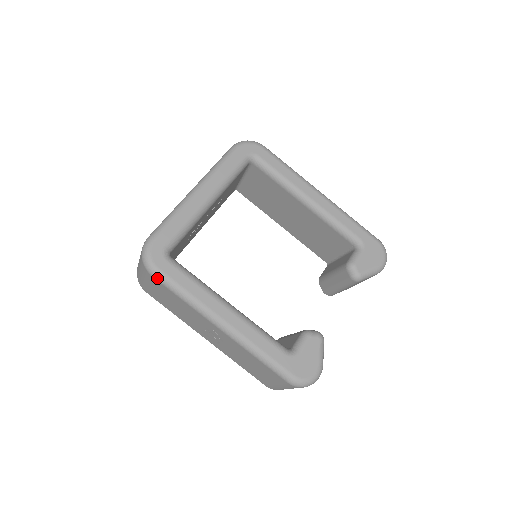
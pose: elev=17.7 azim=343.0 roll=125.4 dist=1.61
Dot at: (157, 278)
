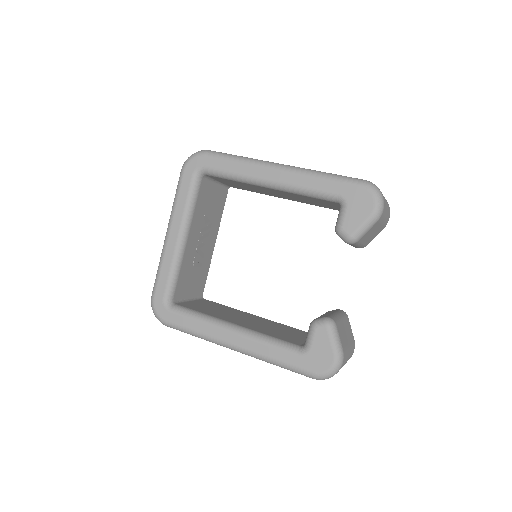
Dot at: (170, 327)
